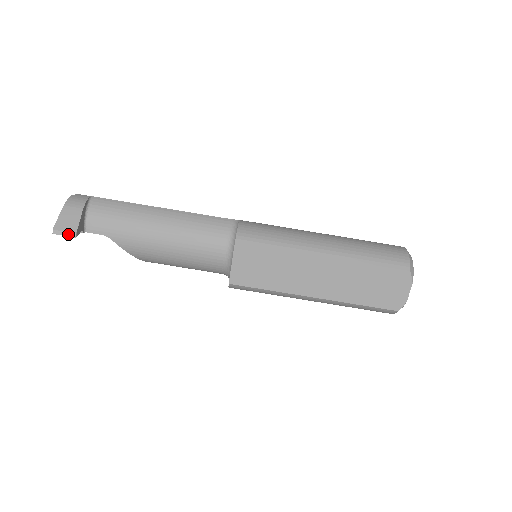
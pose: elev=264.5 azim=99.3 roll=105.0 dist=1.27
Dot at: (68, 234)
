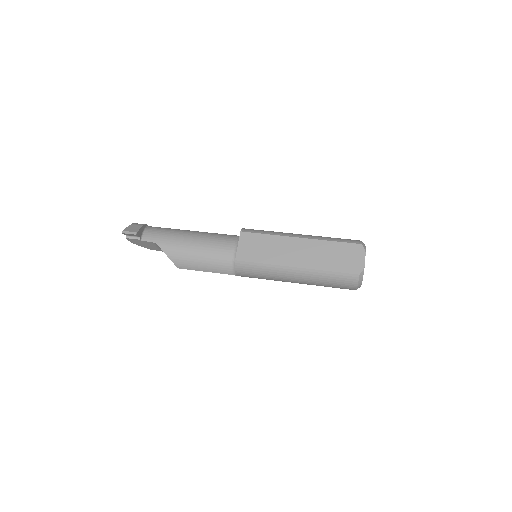
Dot at: (131, 233)
